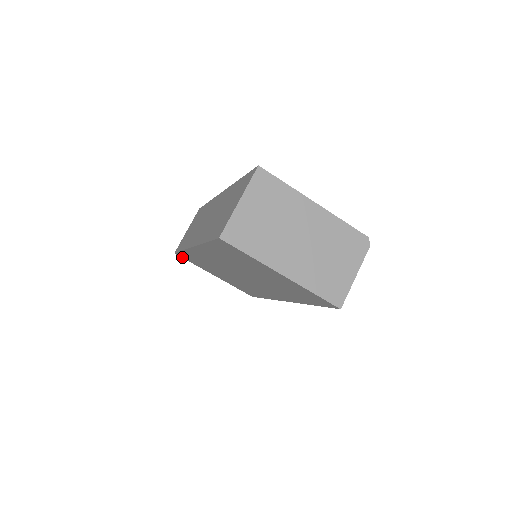
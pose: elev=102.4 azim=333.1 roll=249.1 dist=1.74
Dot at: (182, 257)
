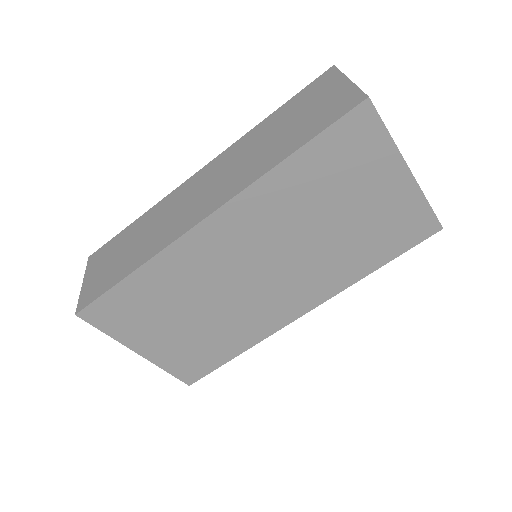
Dot at: (90, 320)
